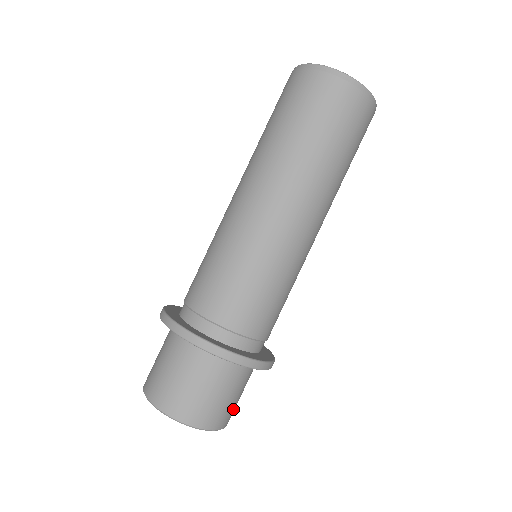
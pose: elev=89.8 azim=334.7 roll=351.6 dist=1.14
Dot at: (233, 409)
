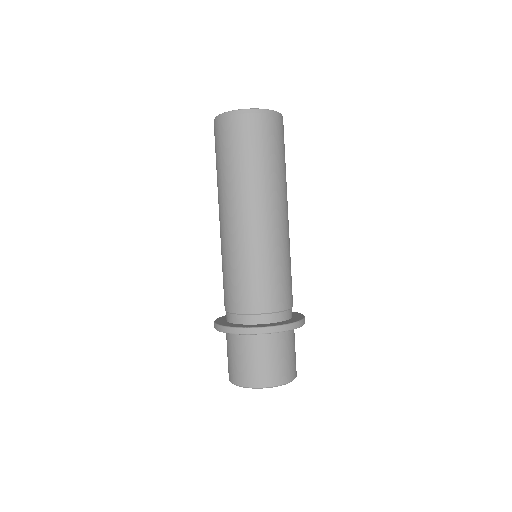
Dot at: (278, 370)
